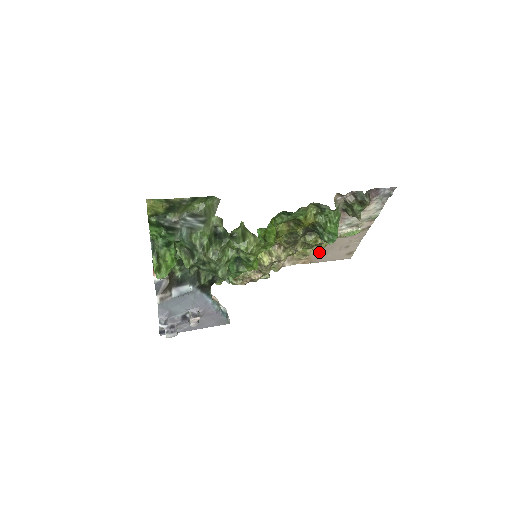
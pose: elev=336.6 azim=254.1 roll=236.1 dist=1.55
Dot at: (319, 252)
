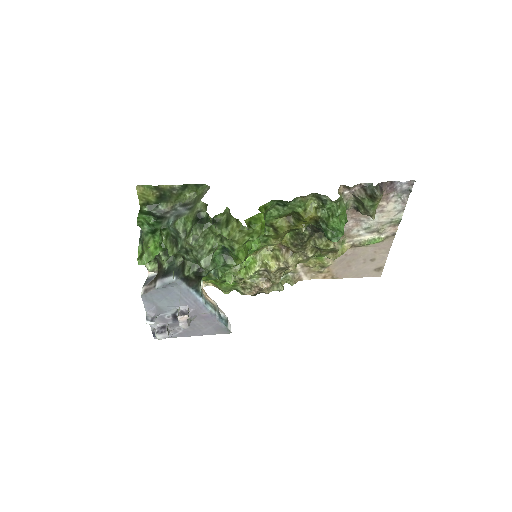
Dot at: (340, 264)
